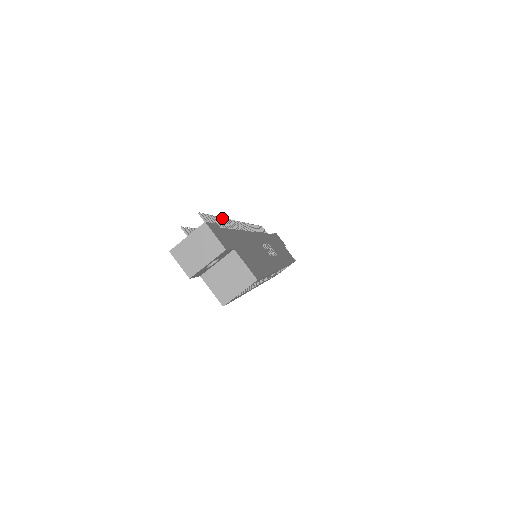
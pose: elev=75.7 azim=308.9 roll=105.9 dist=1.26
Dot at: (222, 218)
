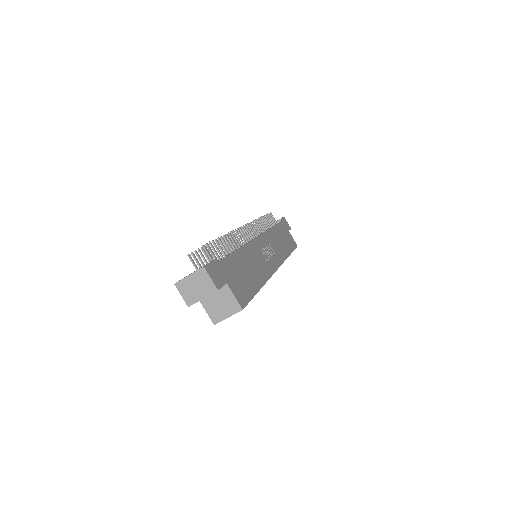
Dot at: (226, 234)
